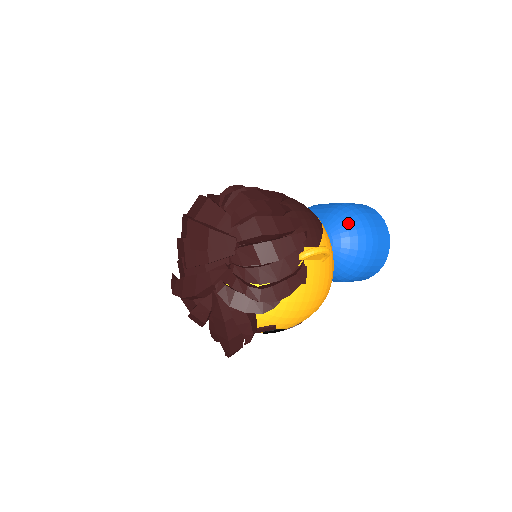
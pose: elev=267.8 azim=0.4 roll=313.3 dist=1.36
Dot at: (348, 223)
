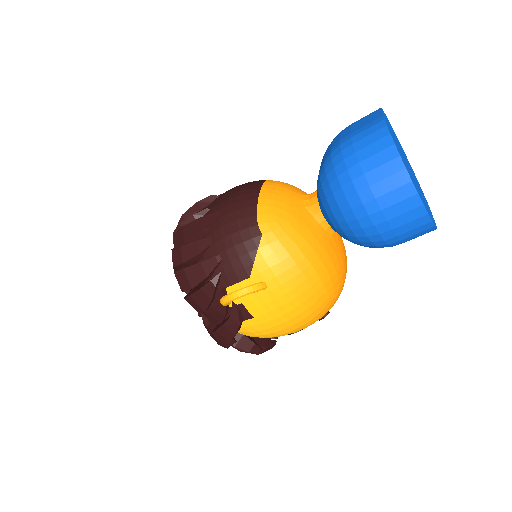
Dot at: (328, 194)
